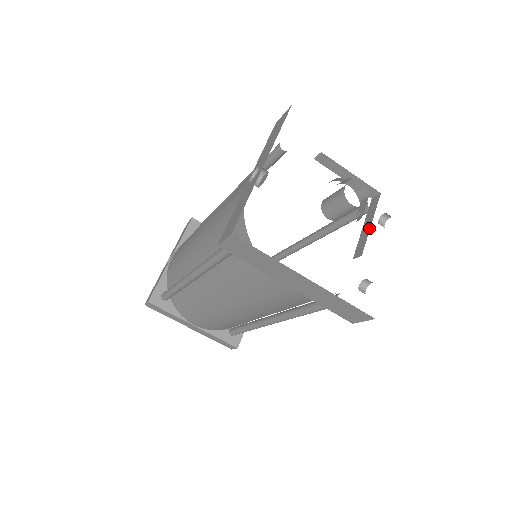
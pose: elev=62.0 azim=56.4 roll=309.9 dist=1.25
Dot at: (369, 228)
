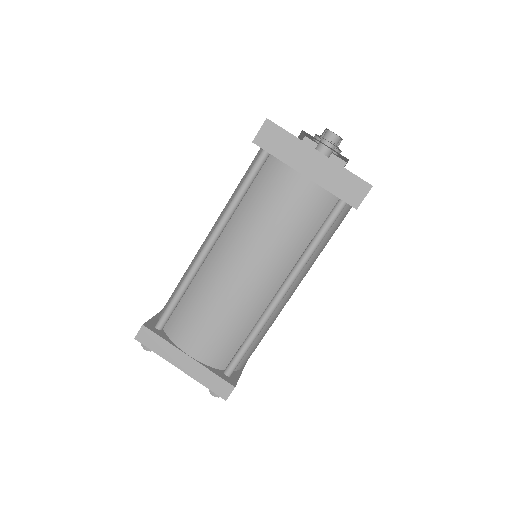
Dot at: occluded
